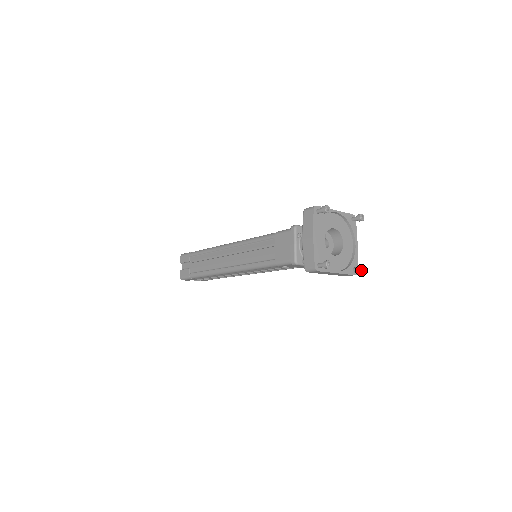
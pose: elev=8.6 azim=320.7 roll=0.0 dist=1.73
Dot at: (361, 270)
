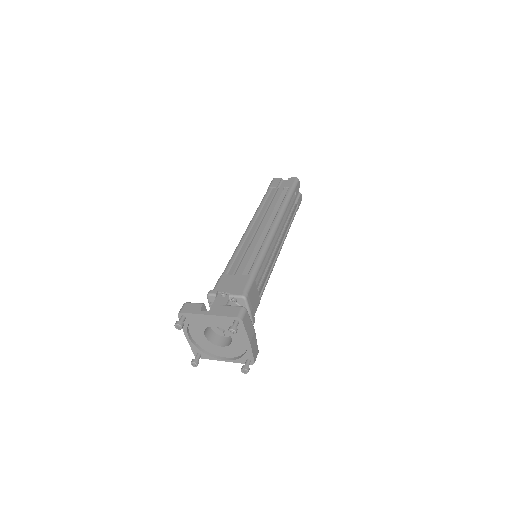
Dot at: (242, 371)
